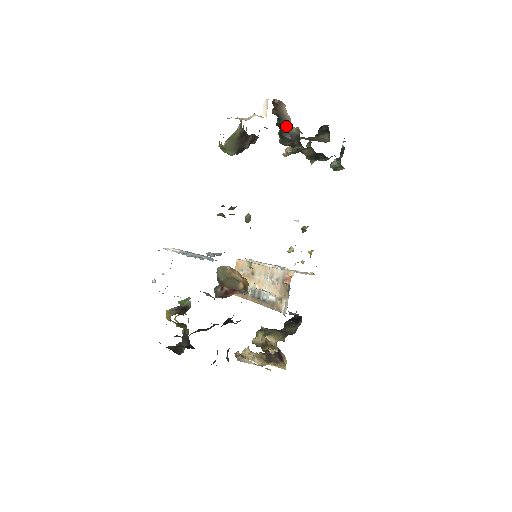
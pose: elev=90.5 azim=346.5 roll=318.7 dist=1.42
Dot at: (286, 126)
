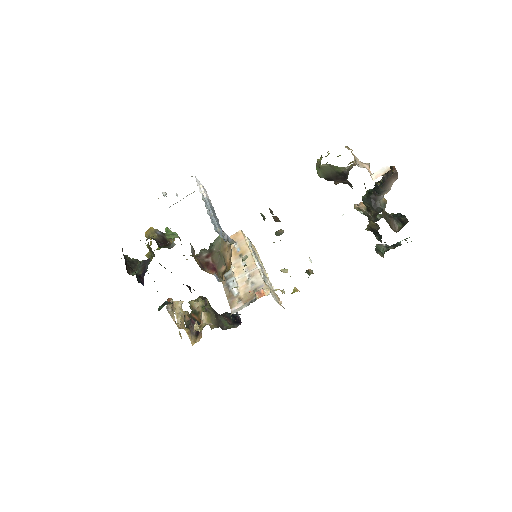
Dot at: (380, 193)
